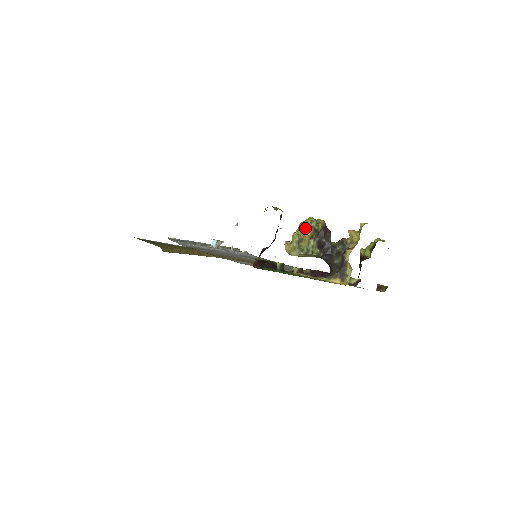
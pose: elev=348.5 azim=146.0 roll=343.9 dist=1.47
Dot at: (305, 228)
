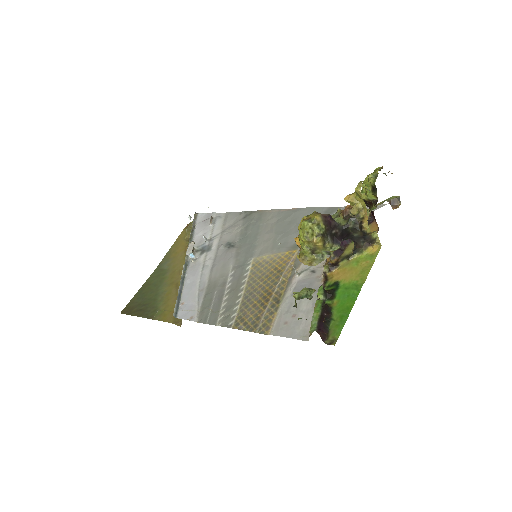
Dot at: (313, 242)
